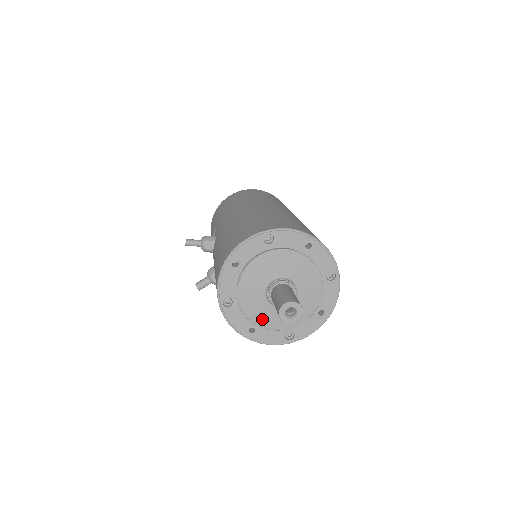
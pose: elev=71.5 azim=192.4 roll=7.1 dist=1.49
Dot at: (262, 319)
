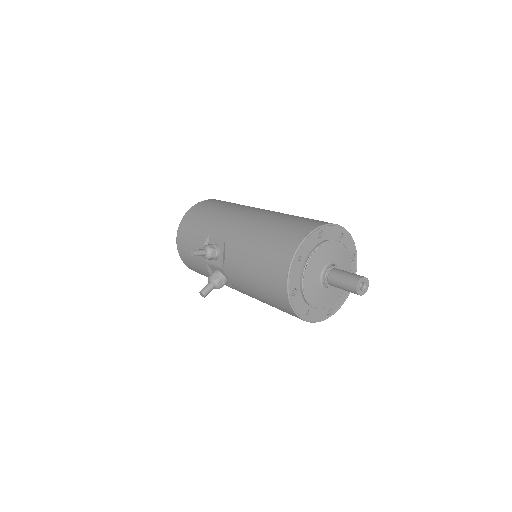
Dot at: (317, 301)
